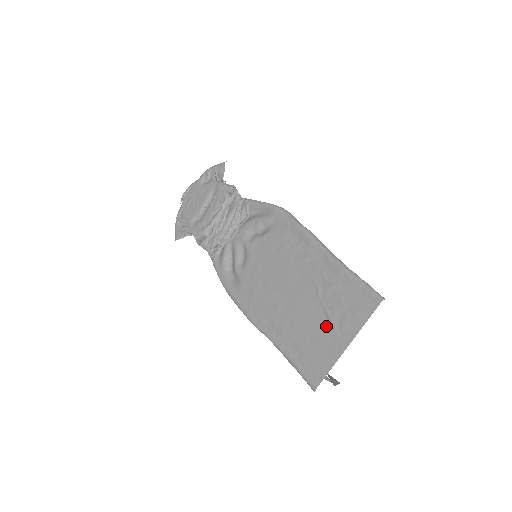
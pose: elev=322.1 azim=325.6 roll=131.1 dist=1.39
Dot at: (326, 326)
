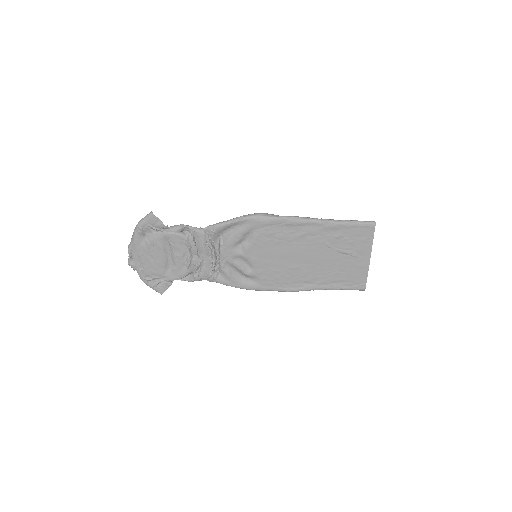
Dot at: (349, 259)
